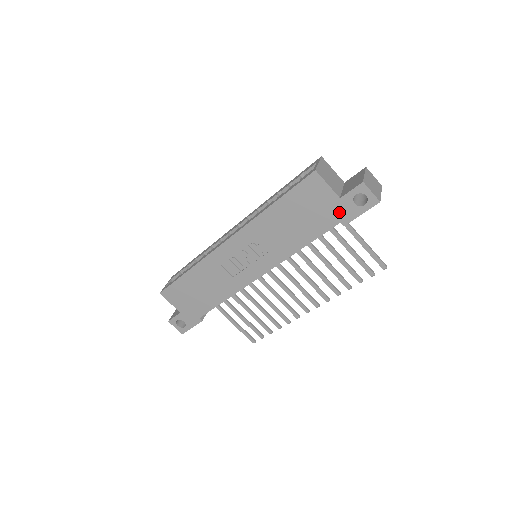
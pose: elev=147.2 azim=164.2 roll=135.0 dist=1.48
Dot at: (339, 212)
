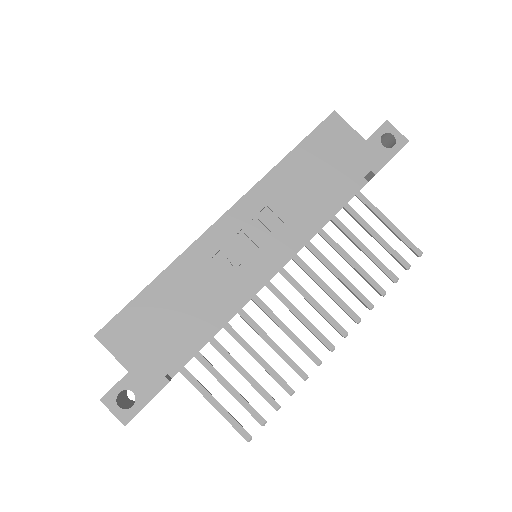
Dot at: (367, 158)
